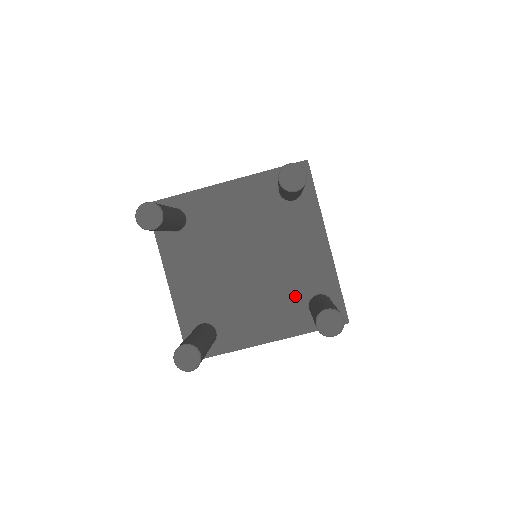
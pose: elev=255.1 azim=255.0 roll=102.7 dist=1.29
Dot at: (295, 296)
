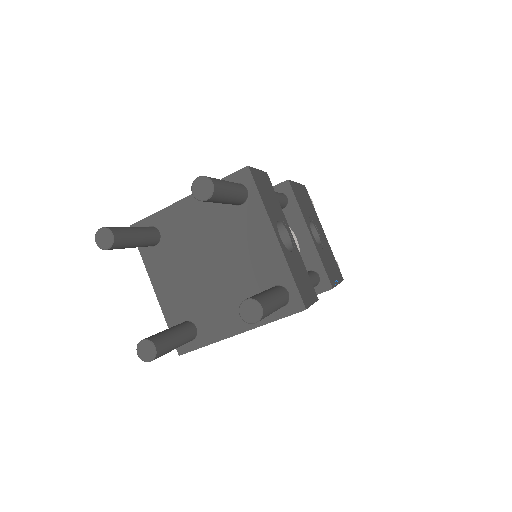
Dot at: (255, 290)
